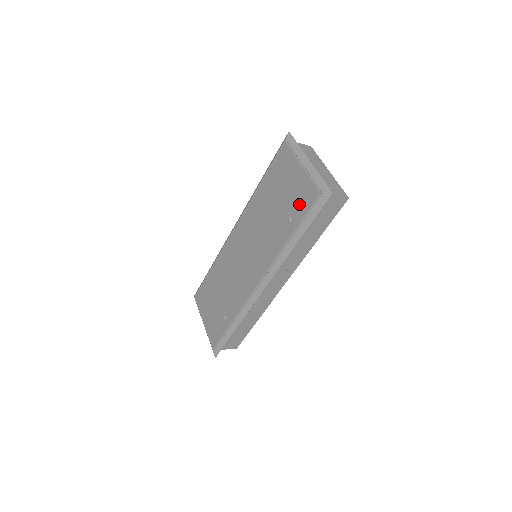
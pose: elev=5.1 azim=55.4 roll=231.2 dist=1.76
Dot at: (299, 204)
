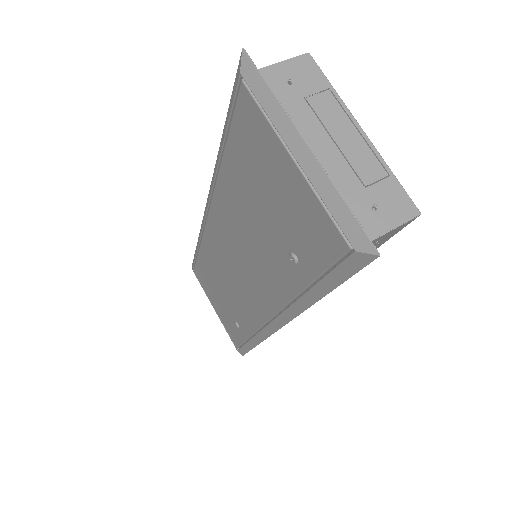
Dot at: (306, 241)
